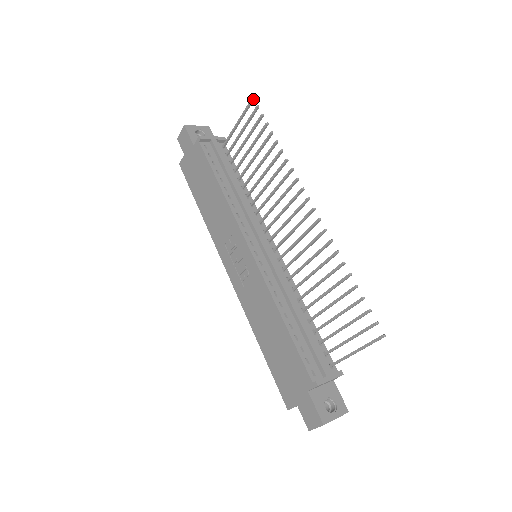
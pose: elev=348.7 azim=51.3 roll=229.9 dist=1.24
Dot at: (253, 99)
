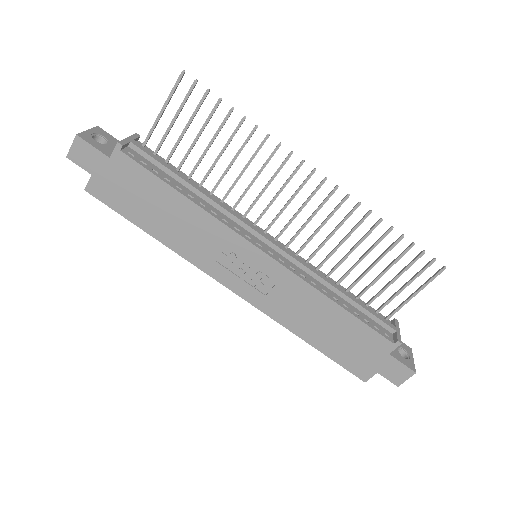
Dot at: (184, 73)
